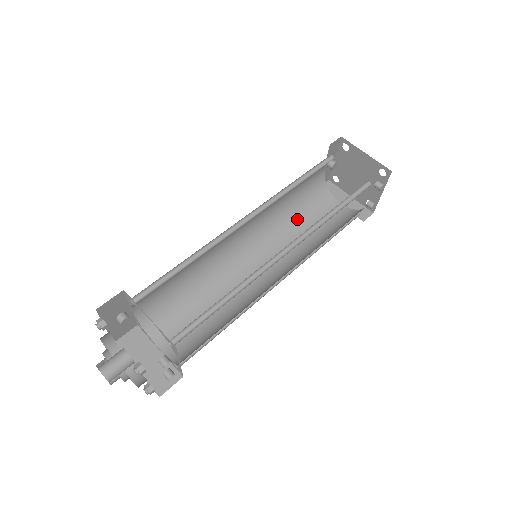
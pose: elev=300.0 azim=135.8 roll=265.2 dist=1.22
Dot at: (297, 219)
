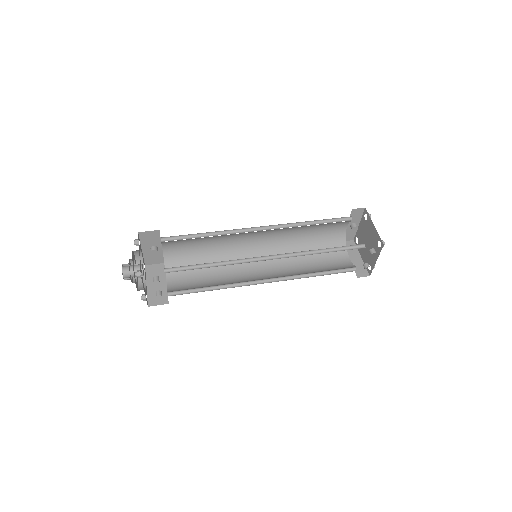
Dot at: occluded
